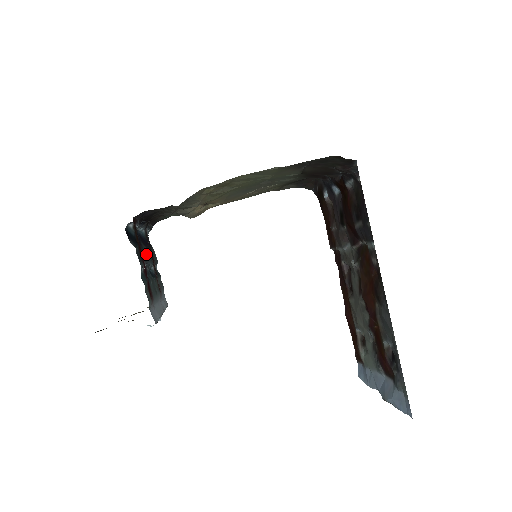
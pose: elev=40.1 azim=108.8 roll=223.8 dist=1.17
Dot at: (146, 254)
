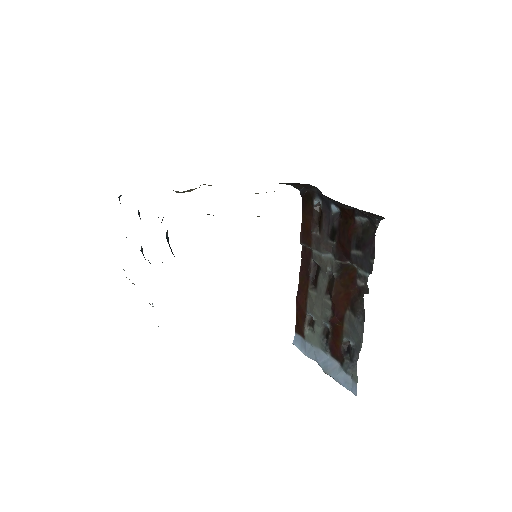
Dot at: occluded
